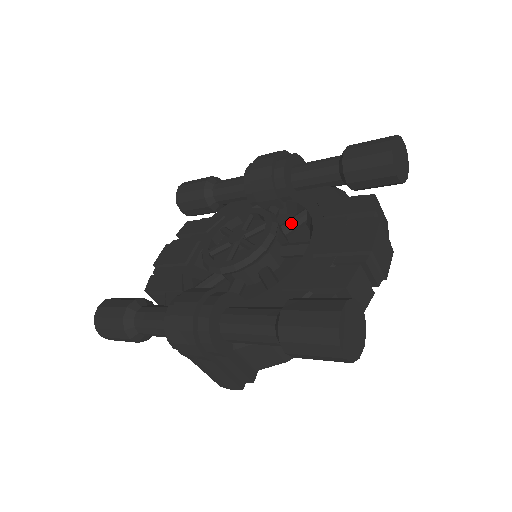
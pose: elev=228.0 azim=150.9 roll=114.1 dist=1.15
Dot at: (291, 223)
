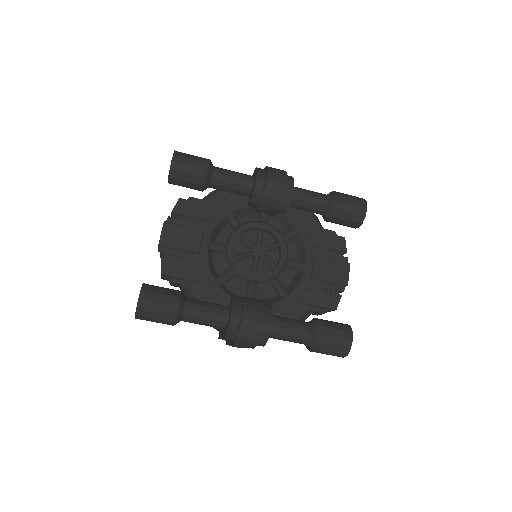
Dot at: (287, 239)
